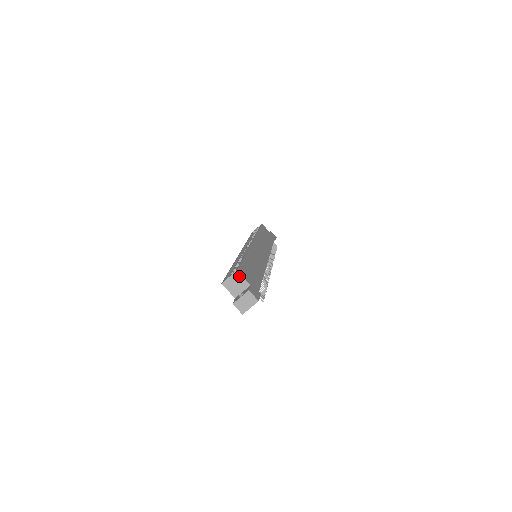
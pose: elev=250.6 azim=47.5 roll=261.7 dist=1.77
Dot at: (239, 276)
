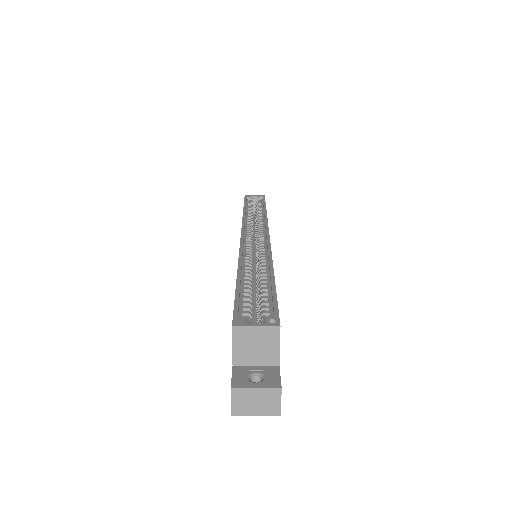
Dot at: (275, 338)
